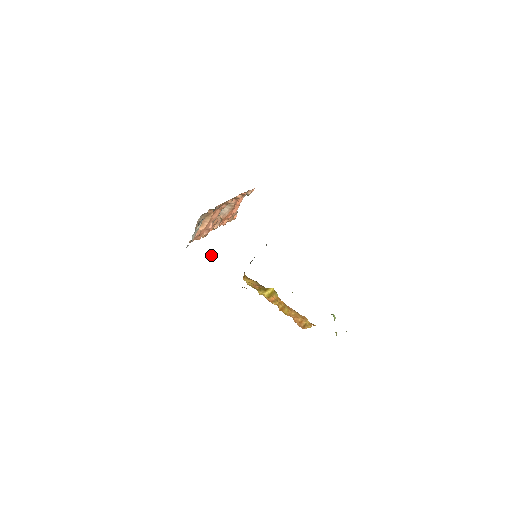
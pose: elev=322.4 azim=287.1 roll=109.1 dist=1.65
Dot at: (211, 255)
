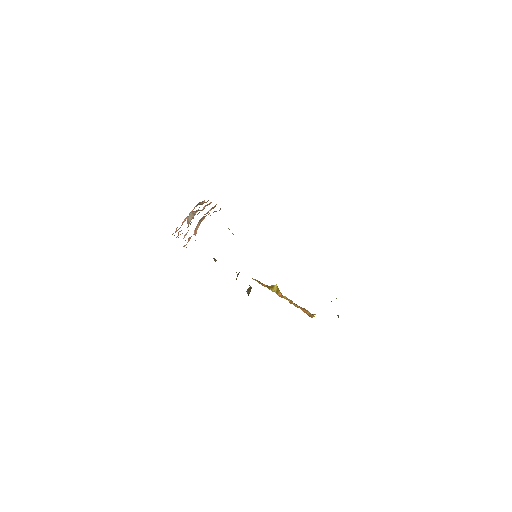
Dot at: (215, 259)
